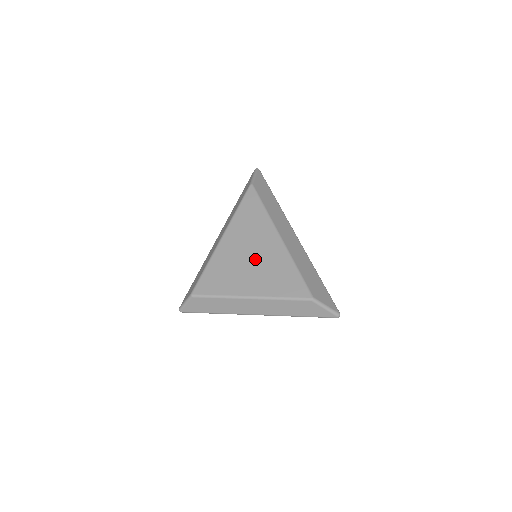
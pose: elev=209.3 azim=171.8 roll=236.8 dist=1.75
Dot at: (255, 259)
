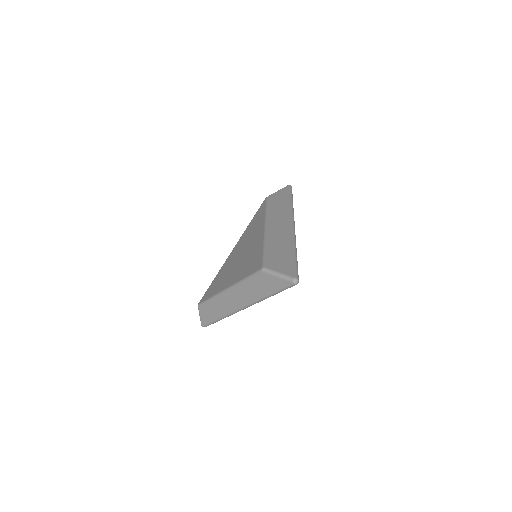
Dot at: (242, 255)
